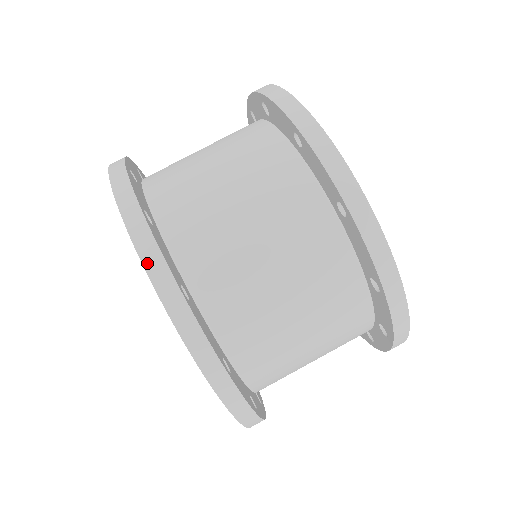
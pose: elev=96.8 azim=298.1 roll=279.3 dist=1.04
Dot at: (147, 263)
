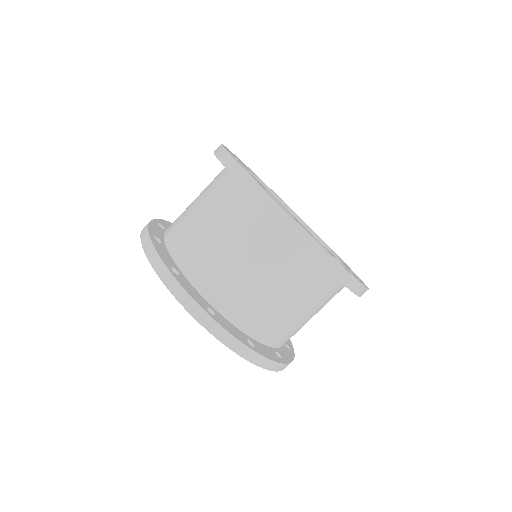
Dot at: (269, 368)
